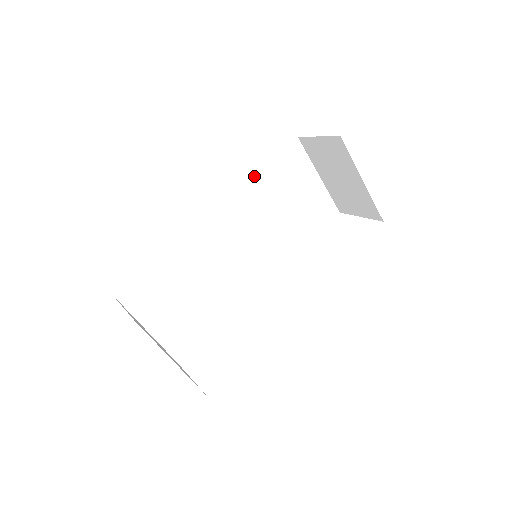
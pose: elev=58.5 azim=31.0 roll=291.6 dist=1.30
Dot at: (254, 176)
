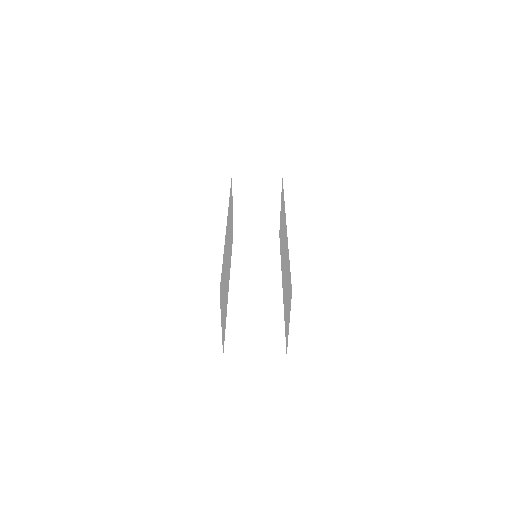
Dot at: (229, 199)
